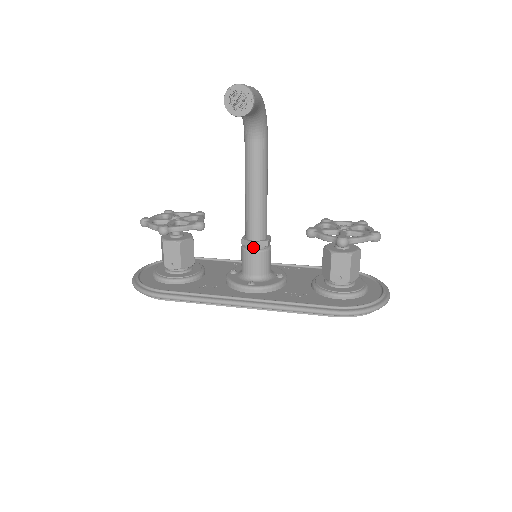
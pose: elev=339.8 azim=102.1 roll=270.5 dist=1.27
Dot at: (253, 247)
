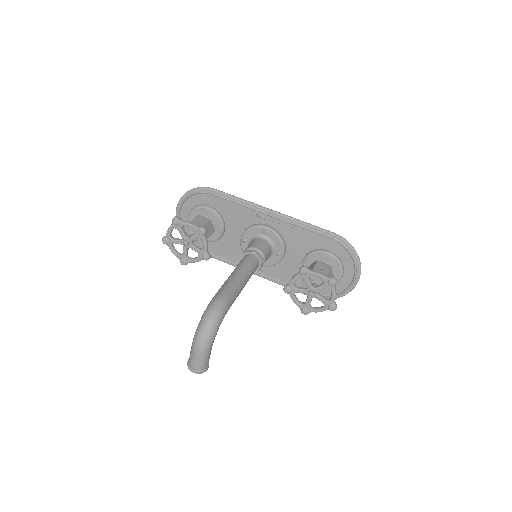
Dot at: occluded
